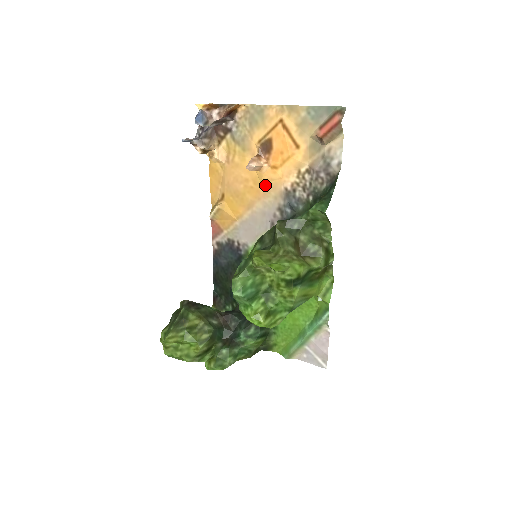
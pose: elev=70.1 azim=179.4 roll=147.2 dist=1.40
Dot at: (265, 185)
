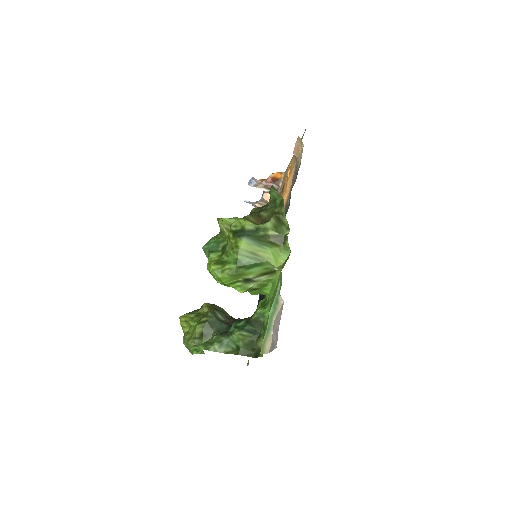
Dot at: occluded
